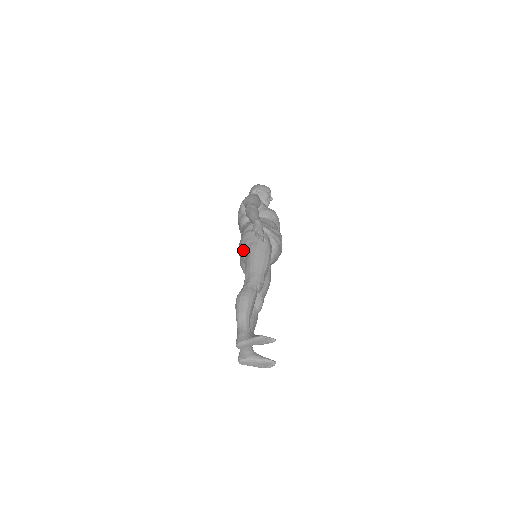
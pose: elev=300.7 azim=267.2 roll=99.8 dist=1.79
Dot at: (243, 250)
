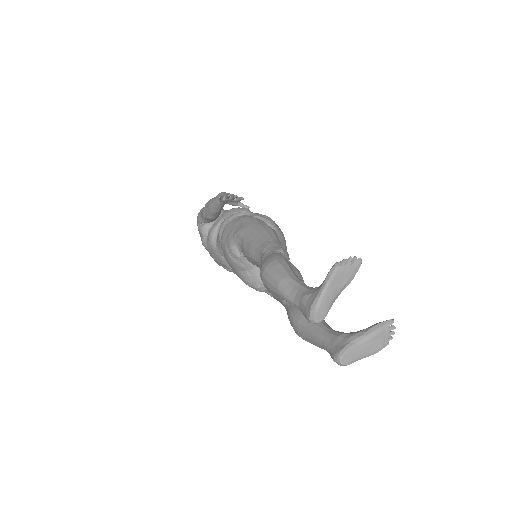
Dot at: (231, 248)
